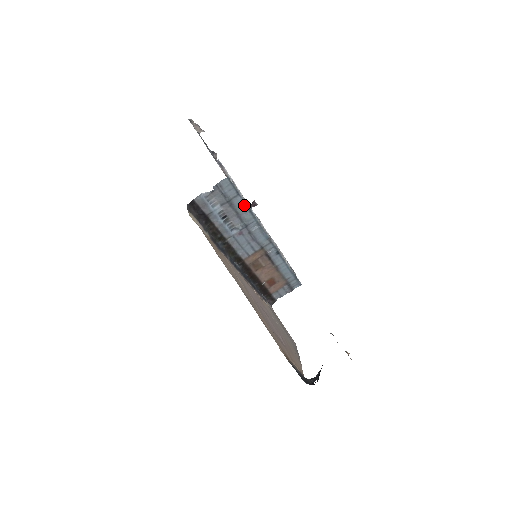
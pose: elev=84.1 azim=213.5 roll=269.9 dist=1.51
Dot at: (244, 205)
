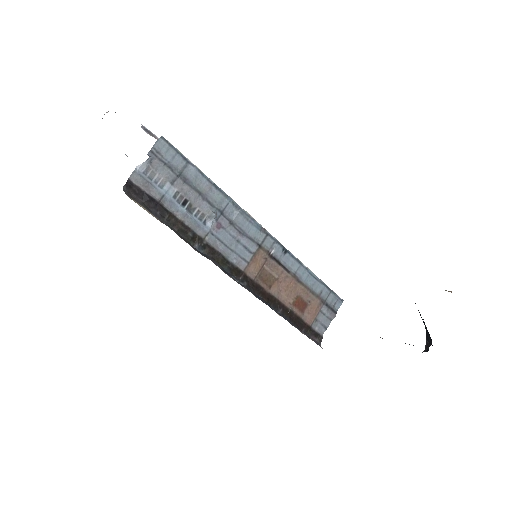
Dot at: (203, 179)
